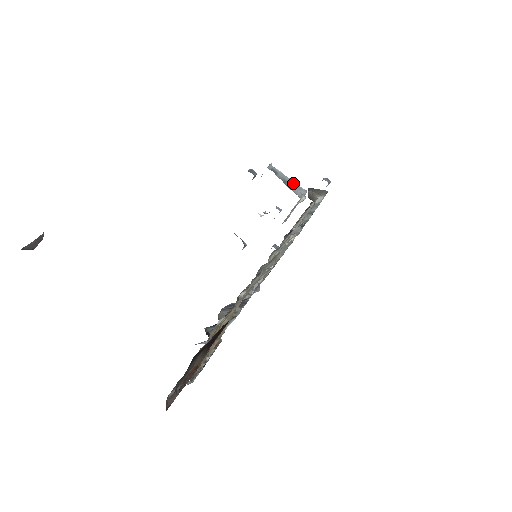
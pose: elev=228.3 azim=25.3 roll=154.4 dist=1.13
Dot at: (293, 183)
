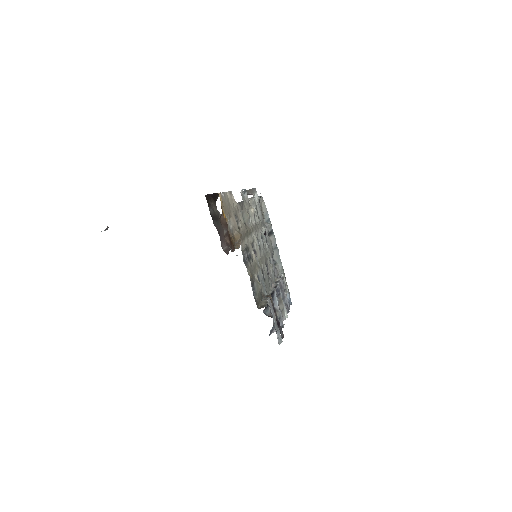
Dot at: occluded
